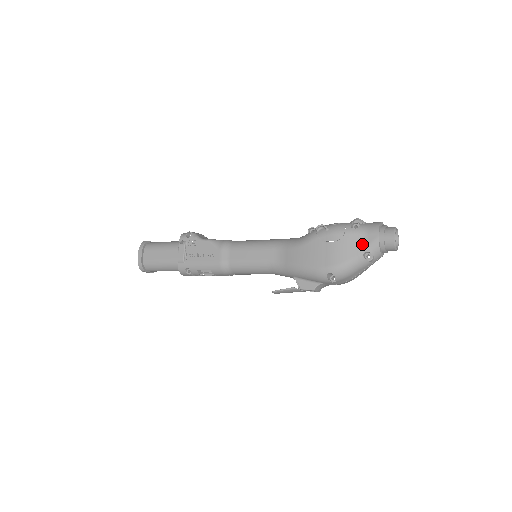
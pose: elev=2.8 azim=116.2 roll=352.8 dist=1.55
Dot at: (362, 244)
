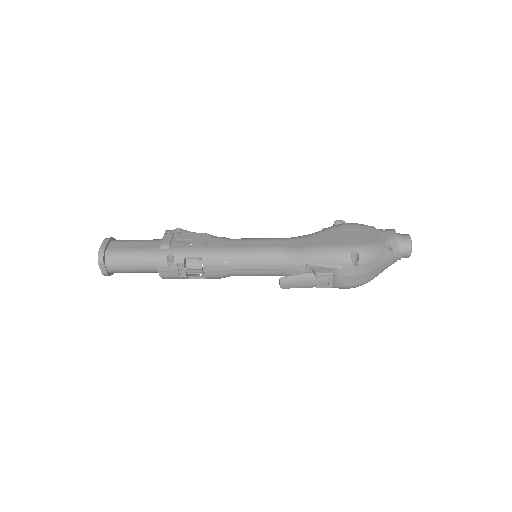
Dot at: (382, 237)
